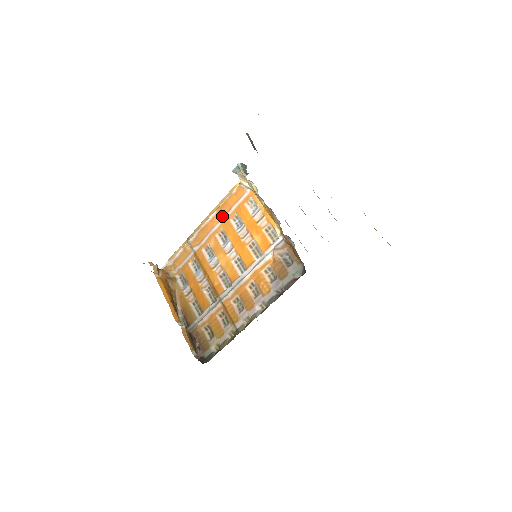
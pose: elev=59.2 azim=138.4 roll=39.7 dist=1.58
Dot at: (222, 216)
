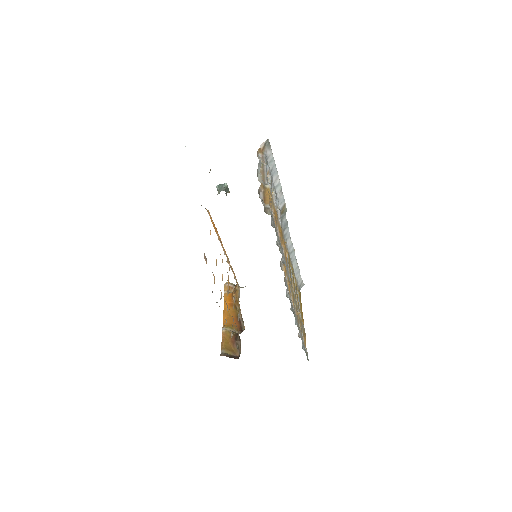
Dot at: occluded
